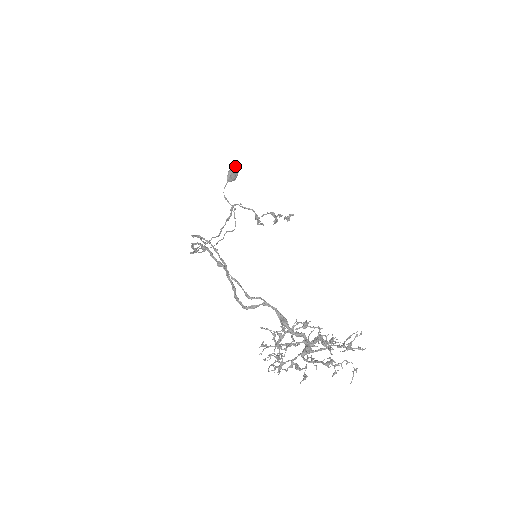
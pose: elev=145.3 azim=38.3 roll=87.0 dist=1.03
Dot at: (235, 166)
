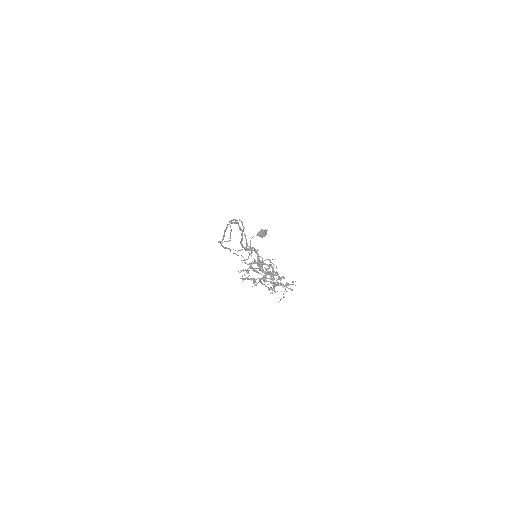
Dot at: (266, 230)
